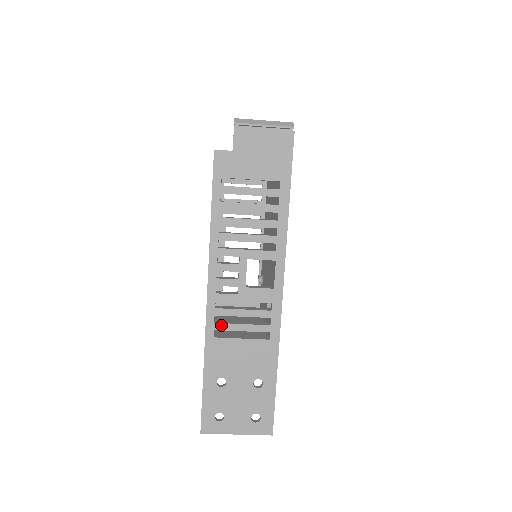
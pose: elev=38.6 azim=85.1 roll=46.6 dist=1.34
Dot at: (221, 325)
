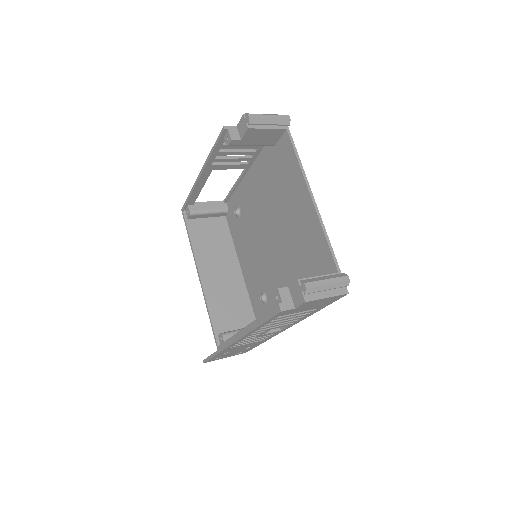
Dot at: occluded
